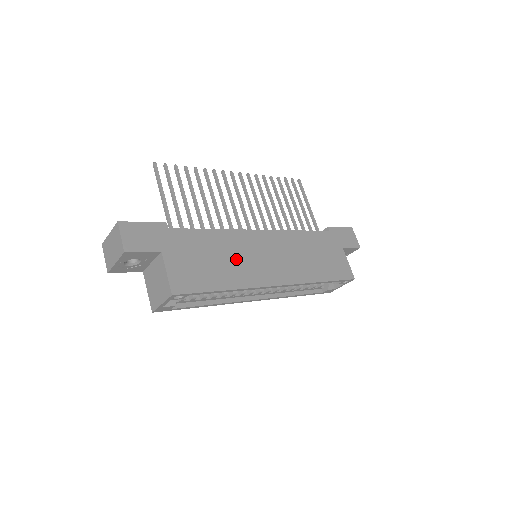
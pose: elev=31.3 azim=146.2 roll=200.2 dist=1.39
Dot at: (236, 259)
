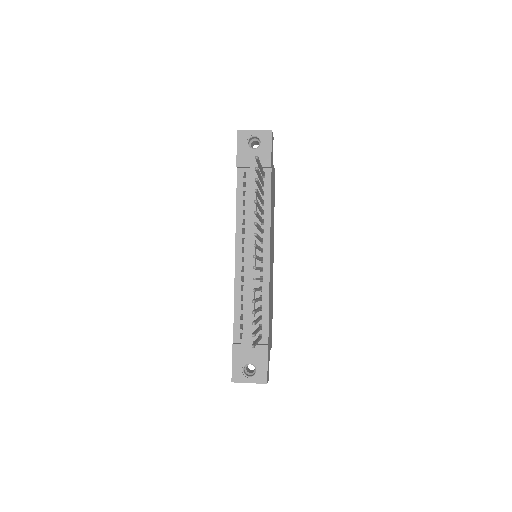
Dot at: (271, 290)
